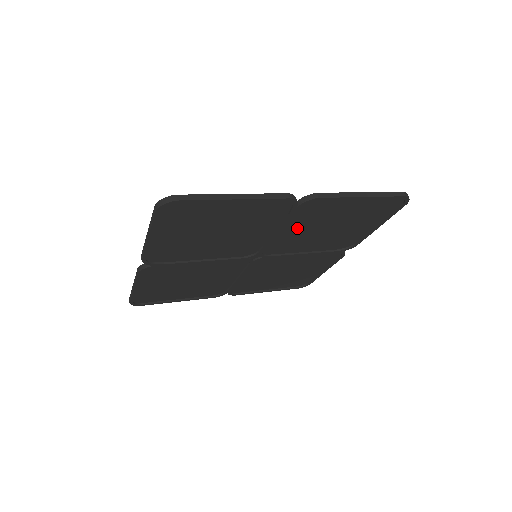
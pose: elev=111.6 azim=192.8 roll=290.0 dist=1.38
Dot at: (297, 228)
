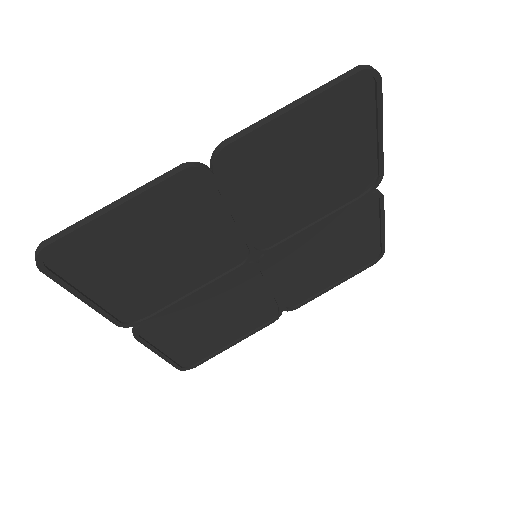
Dot at: (260, 198)
